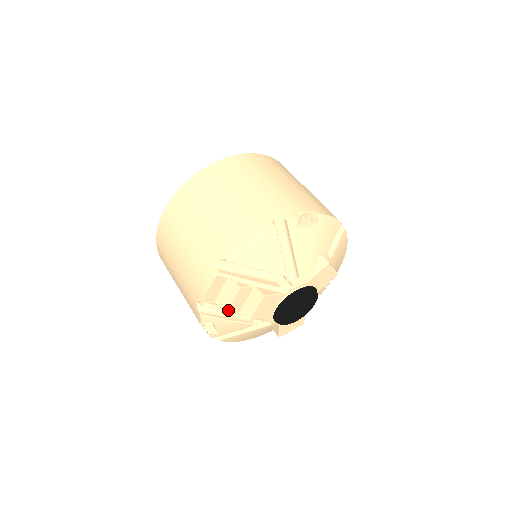
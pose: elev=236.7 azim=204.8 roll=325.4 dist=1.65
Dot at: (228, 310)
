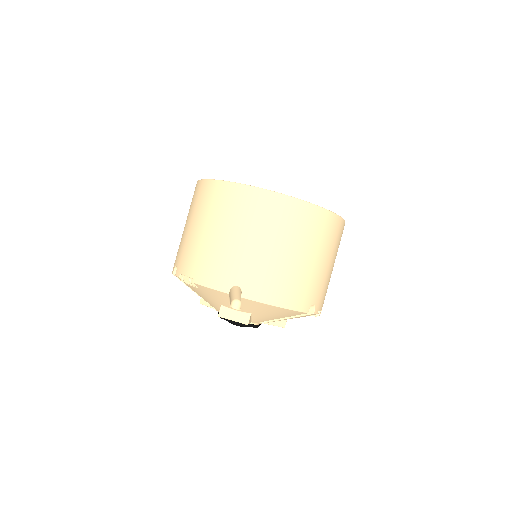
Dot at: occluded
